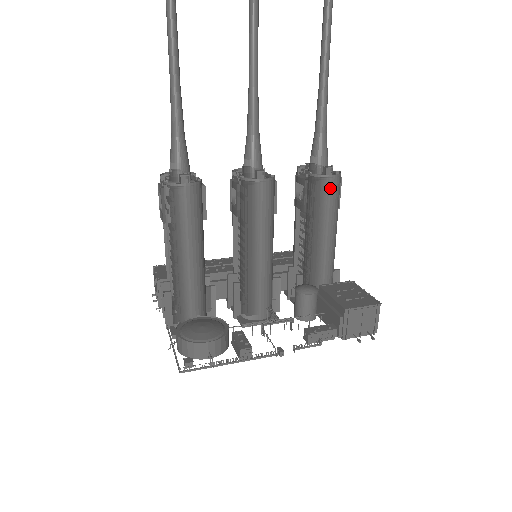
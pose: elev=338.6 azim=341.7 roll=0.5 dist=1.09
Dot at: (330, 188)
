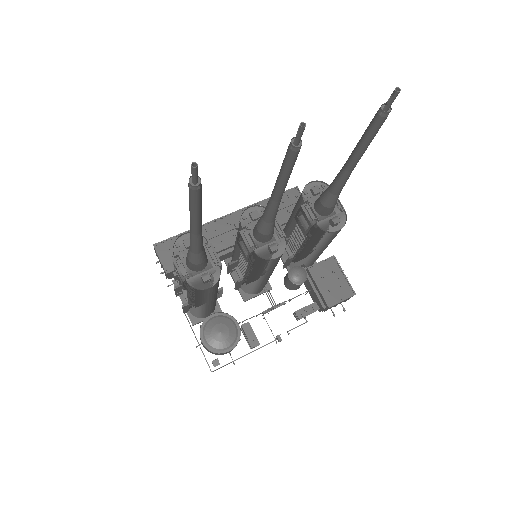
Dot at: (334, 235)
